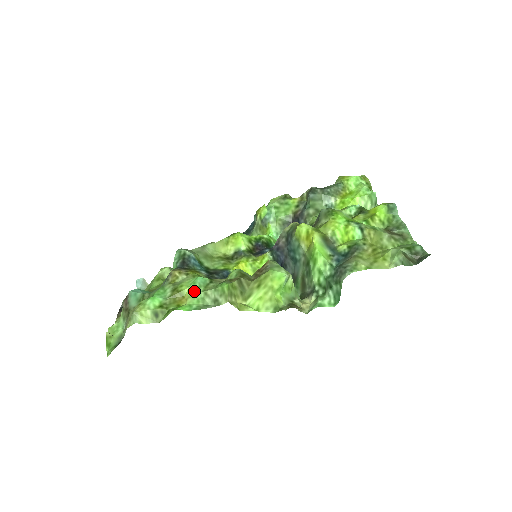
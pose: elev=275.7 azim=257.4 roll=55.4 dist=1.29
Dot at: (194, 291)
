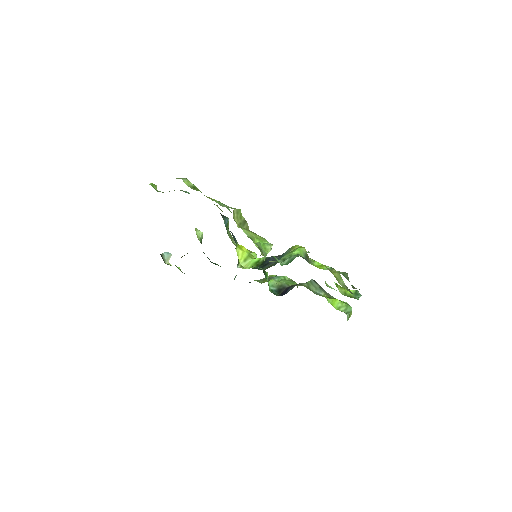
Dot at: (220, 203)
